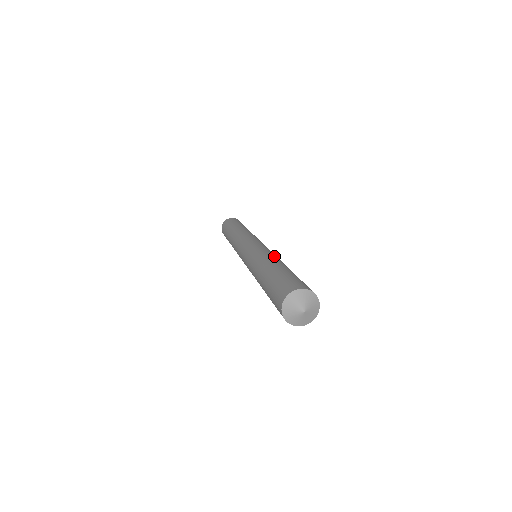
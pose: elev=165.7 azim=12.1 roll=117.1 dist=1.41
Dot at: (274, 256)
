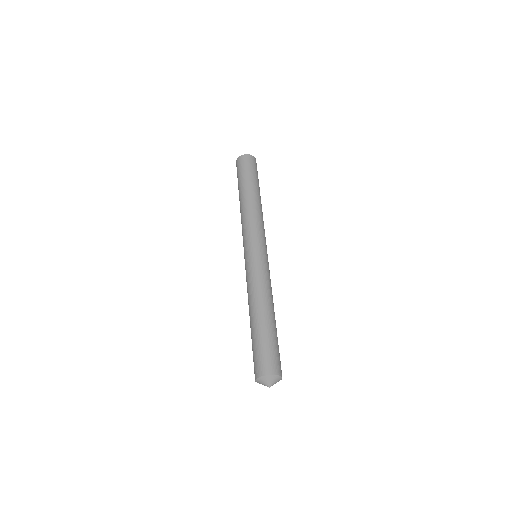
Dot at: (265, 291)
